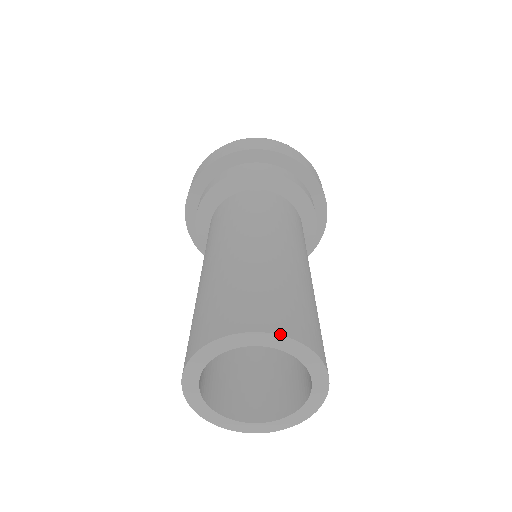
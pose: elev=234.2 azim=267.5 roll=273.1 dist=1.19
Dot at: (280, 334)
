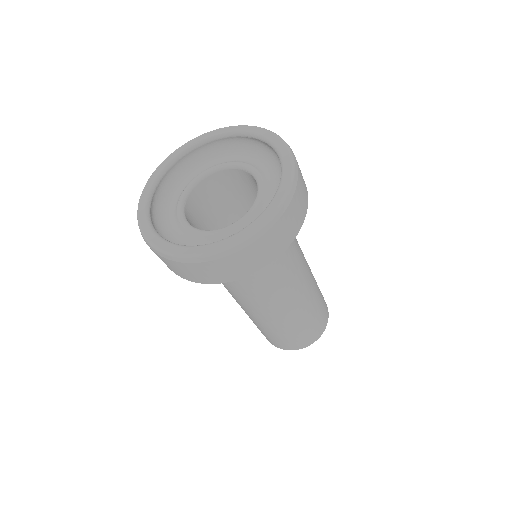
Dot at: occluded
